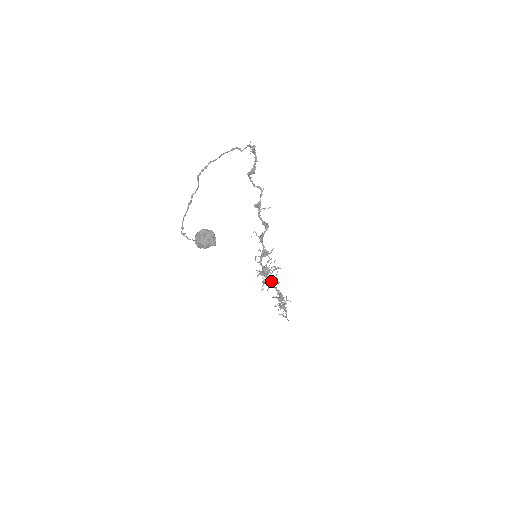
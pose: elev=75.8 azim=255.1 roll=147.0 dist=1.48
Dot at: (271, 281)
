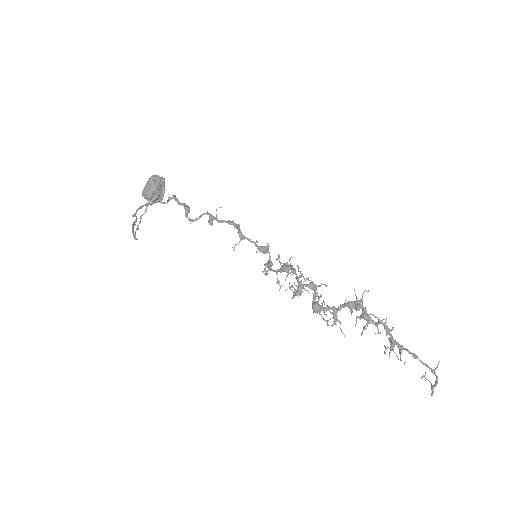
Dot at: (315, 288)
